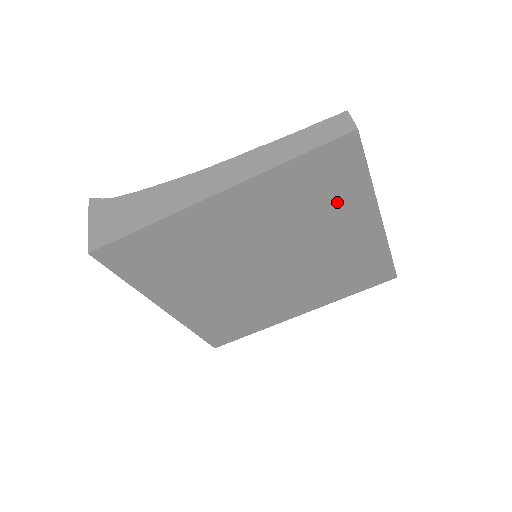
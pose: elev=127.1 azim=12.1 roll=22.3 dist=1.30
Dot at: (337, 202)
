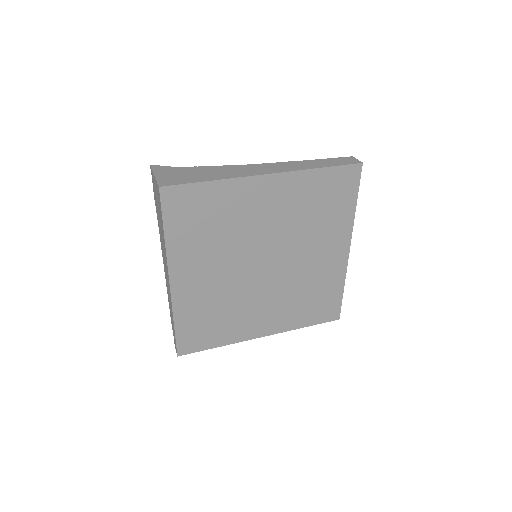
Dot at: (331, 219)
